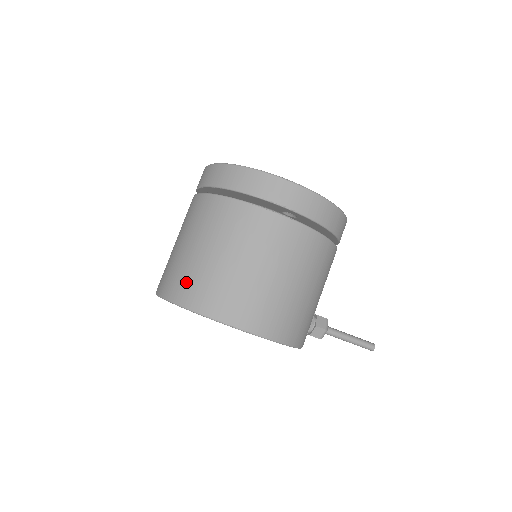
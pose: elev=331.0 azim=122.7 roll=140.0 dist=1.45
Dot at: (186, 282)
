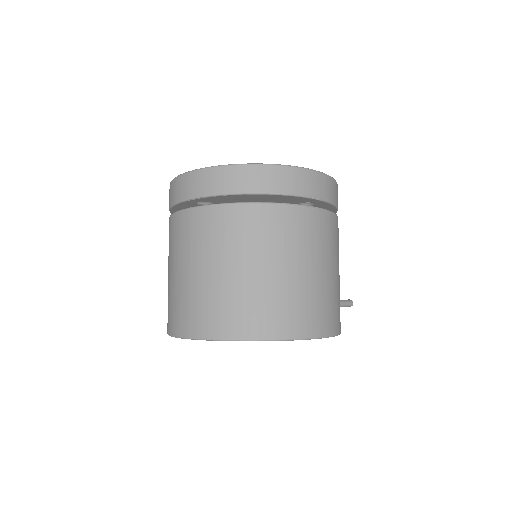
Dot at: (243, 312)
